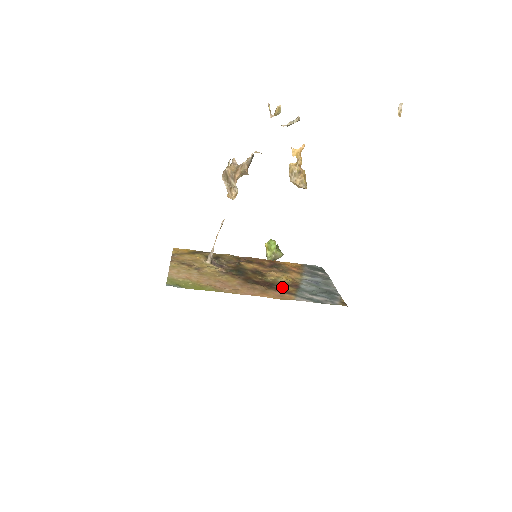
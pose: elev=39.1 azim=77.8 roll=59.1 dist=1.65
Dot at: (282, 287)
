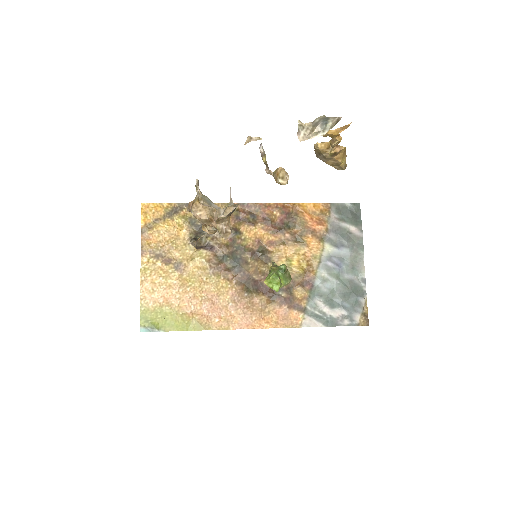
Dot at: (290, 292)
